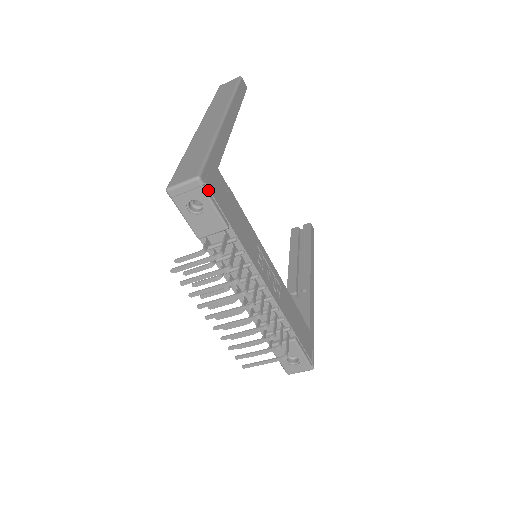
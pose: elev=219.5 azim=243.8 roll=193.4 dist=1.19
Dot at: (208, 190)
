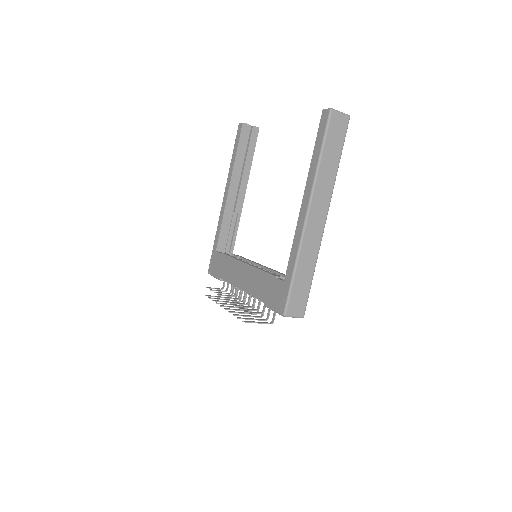
Dot at: occluded
